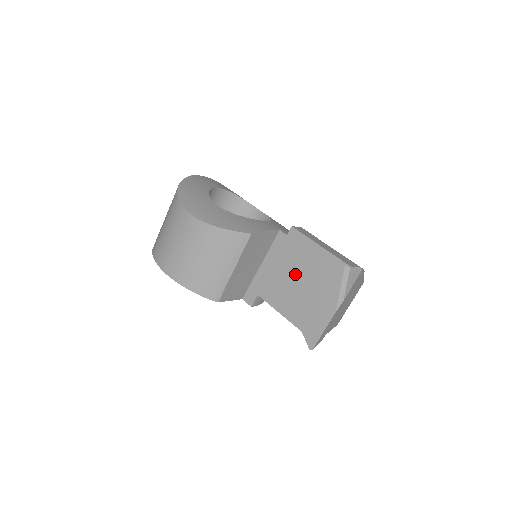
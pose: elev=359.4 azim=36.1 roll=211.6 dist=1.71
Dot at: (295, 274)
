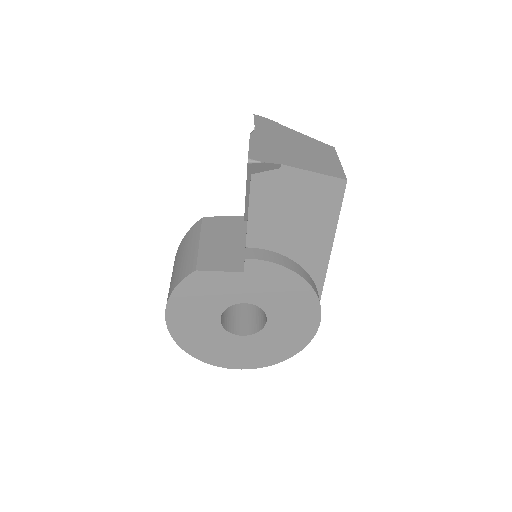
Dot at: occluded
